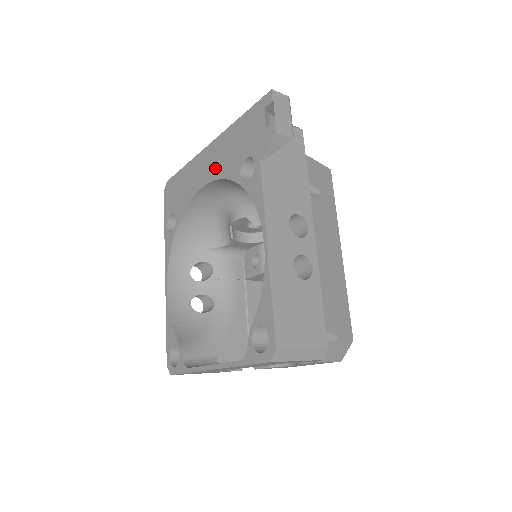
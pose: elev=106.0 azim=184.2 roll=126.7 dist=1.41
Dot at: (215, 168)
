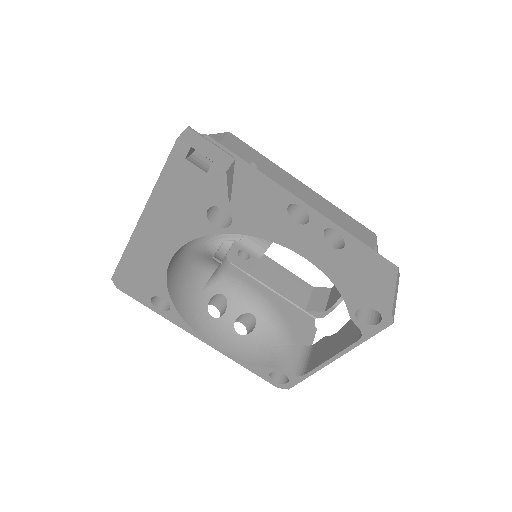
Dot at: (171, 237)
